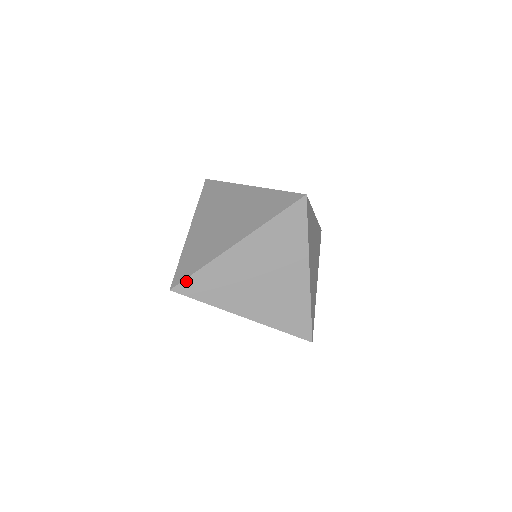
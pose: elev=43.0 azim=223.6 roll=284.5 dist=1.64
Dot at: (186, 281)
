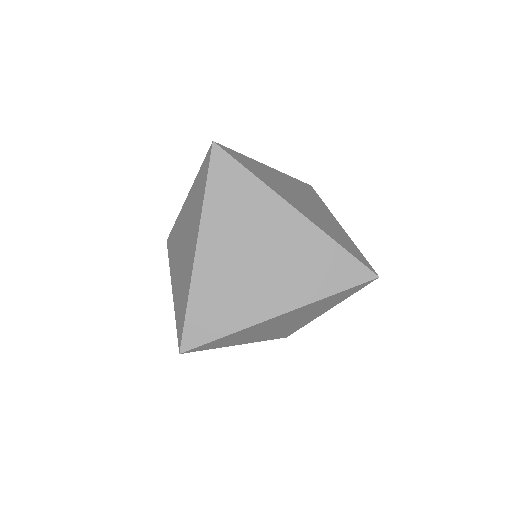
Dot at: (229, 149)
